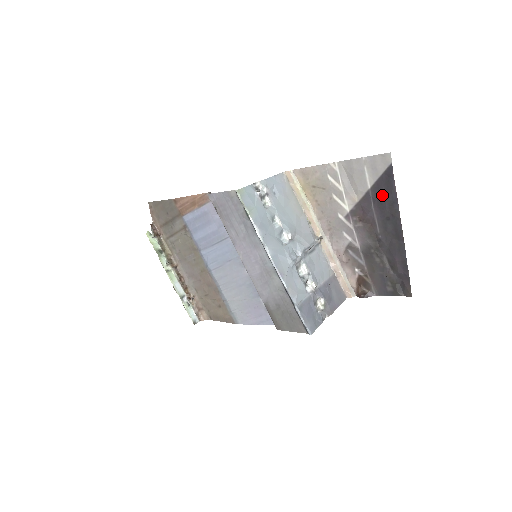
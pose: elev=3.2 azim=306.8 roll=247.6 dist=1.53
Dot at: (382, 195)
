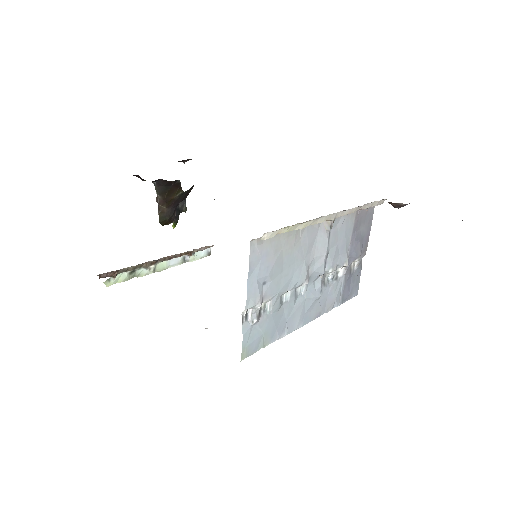
Dot at: occluded
